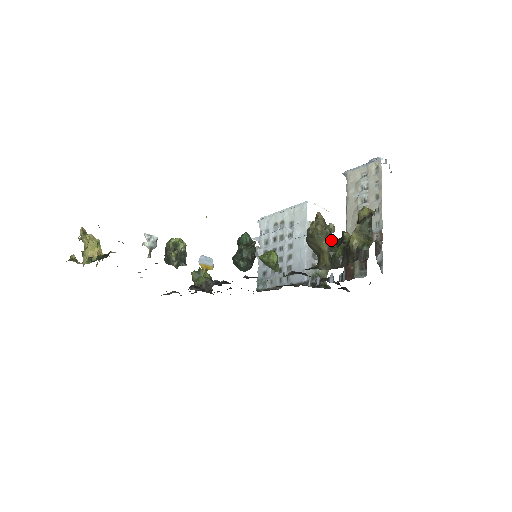
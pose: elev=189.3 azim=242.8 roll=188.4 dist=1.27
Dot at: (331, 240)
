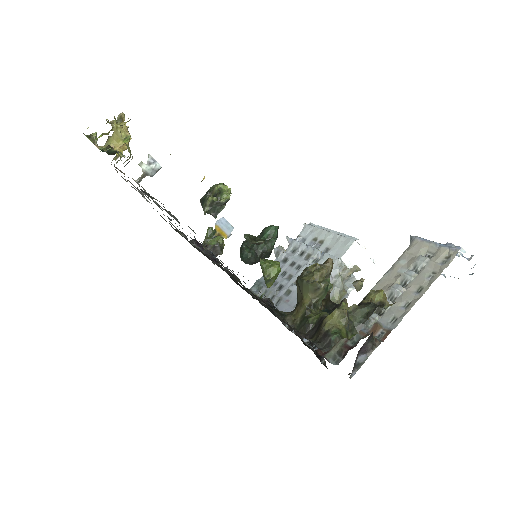
Dot at: (320, 298)
